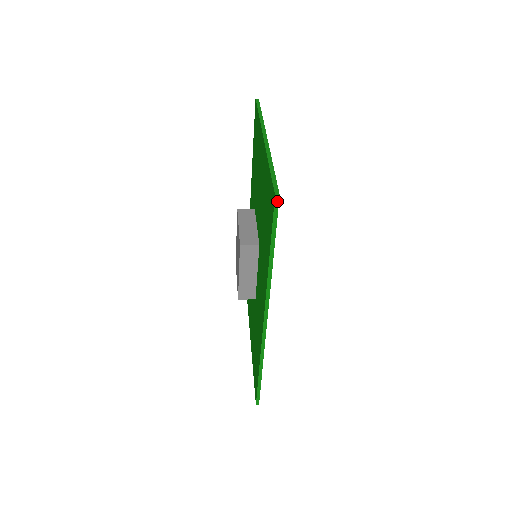
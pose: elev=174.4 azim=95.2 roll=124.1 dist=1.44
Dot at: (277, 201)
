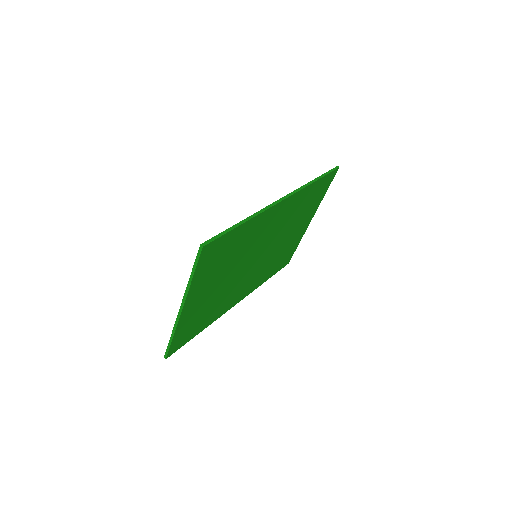
Dot at: (168, 356)
